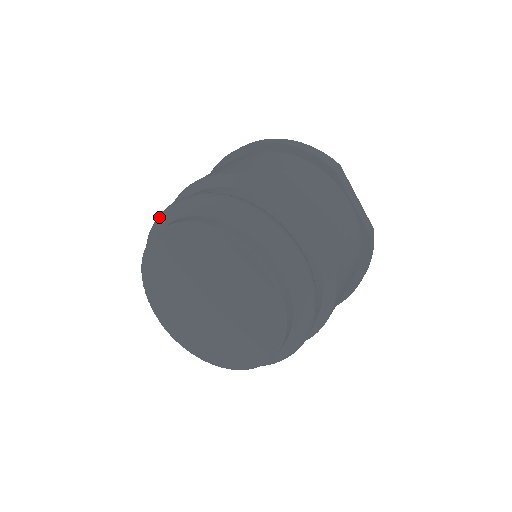
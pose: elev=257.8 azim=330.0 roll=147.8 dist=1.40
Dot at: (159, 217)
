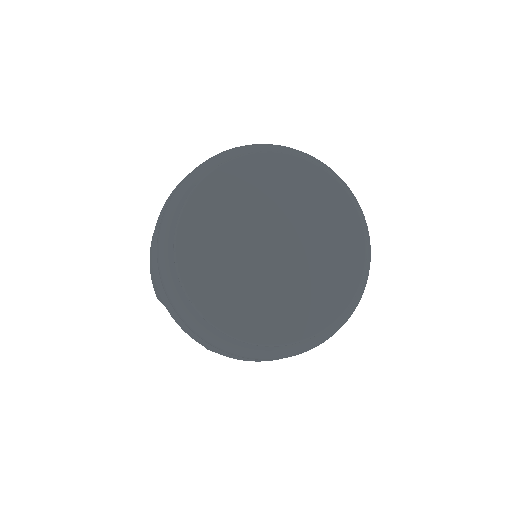
Dot at: (180, 187)
